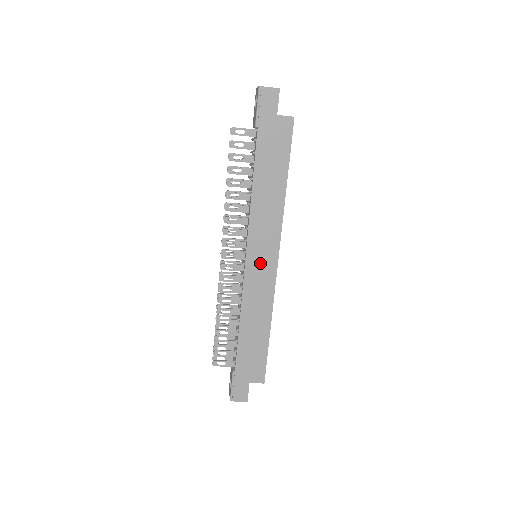
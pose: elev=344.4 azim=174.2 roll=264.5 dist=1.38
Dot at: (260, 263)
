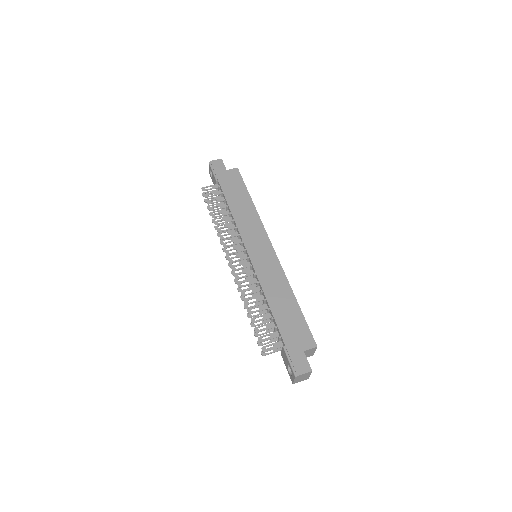
Dot at: (260, 252)
